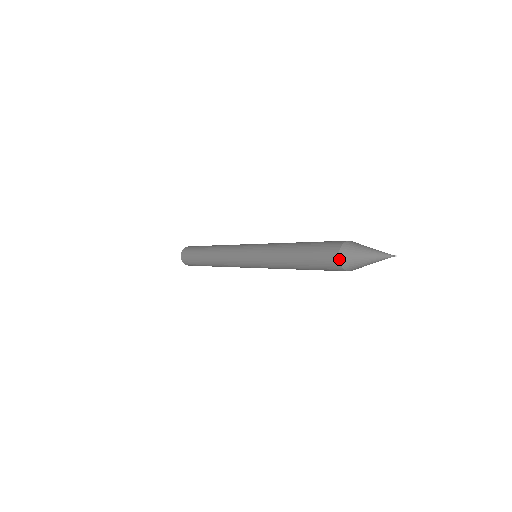
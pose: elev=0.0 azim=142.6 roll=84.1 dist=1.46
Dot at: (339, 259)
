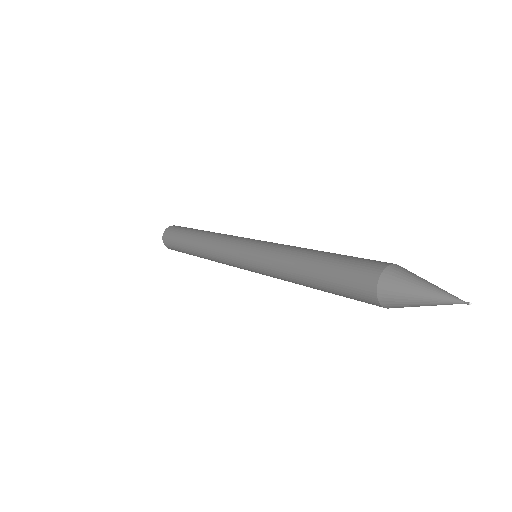
Dot at: (378, 299)
